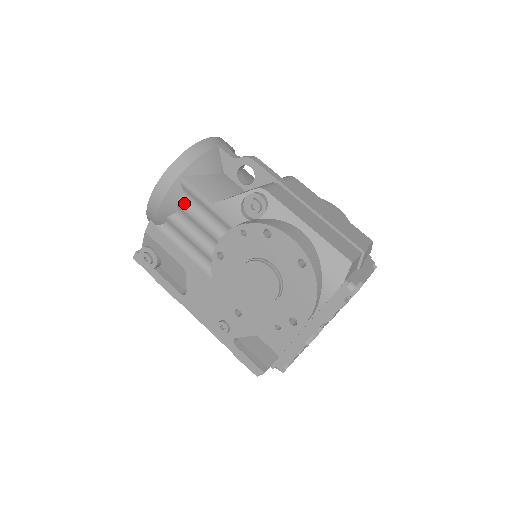
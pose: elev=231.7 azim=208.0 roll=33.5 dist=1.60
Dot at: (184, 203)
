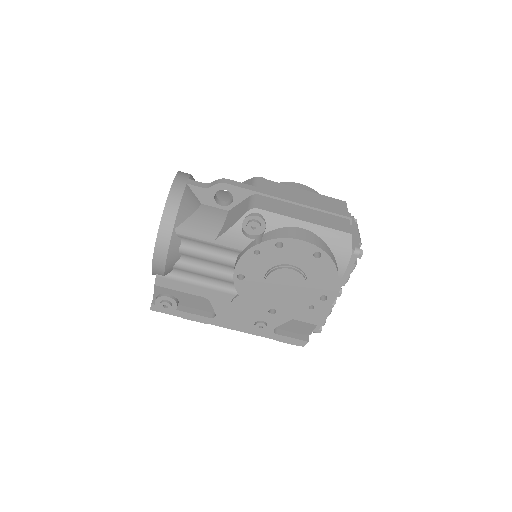
Dot at: (186, 249)
